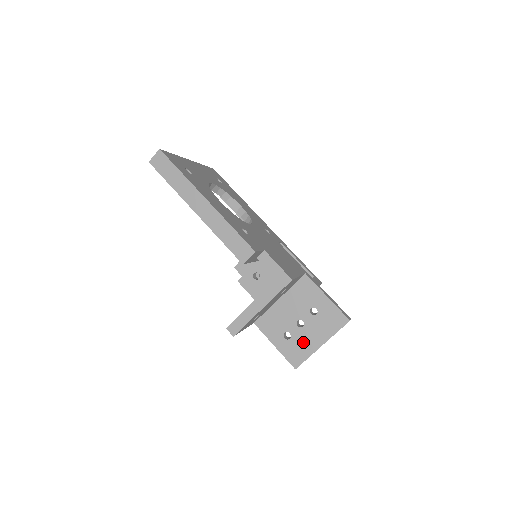
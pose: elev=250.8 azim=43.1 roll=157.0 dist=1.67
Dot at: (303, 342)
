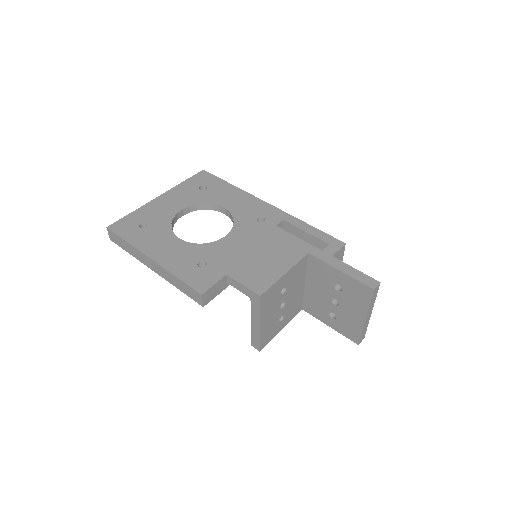
Dot at: (348, 319)
